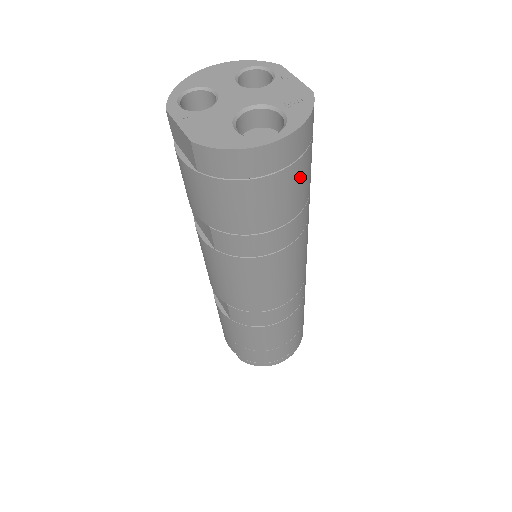
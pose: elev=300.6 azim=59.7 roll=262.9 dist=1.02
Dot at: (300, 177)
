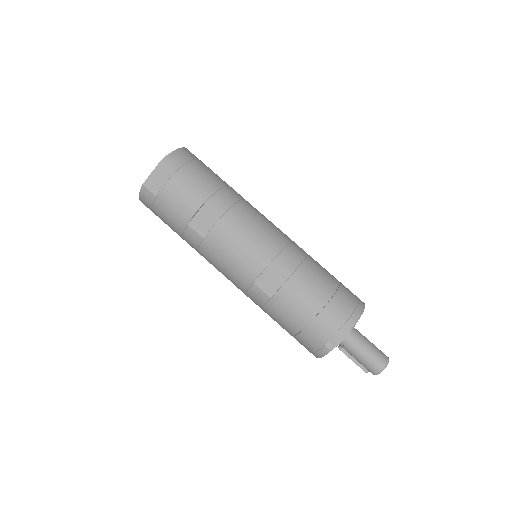
Dot at: occluded
